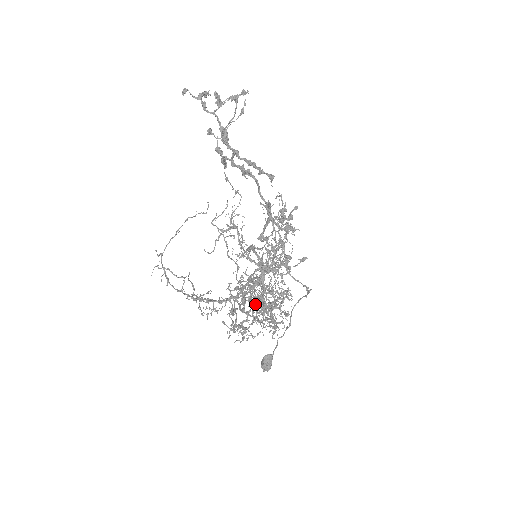
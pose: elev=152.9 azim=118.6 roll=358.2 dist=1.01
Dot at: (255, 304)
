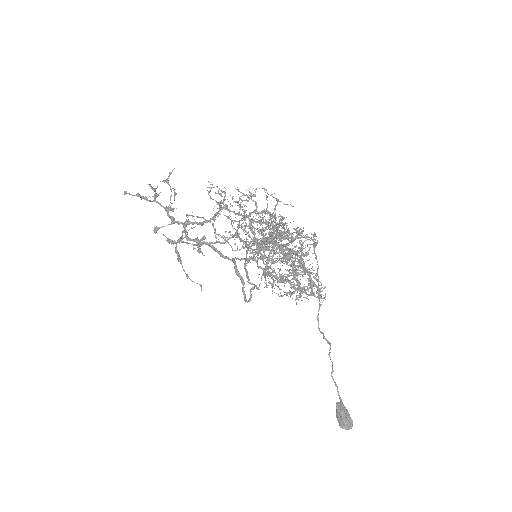
Dot at: occluded
